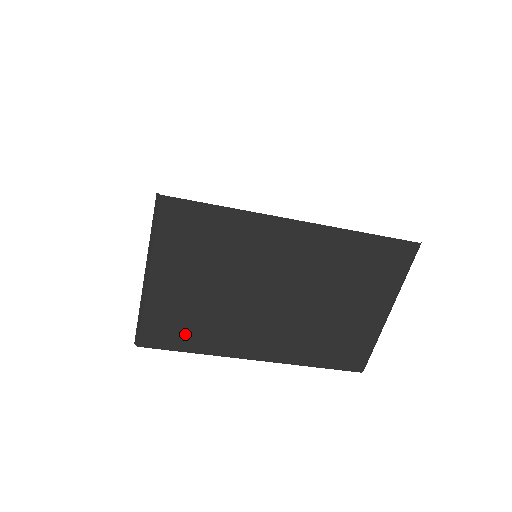
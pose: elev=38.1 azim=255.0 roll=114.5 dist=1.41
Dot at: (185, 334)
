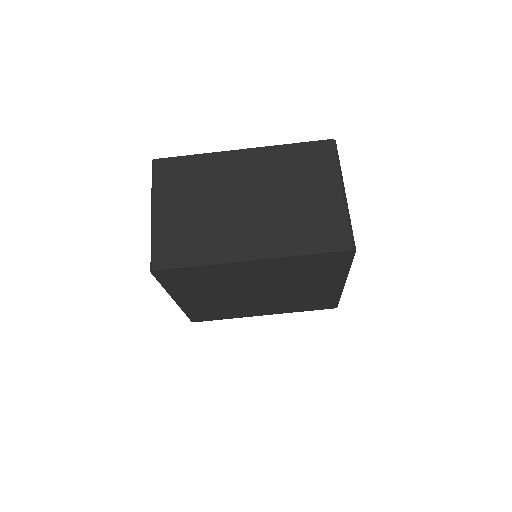
Dot at: (188, 250)
